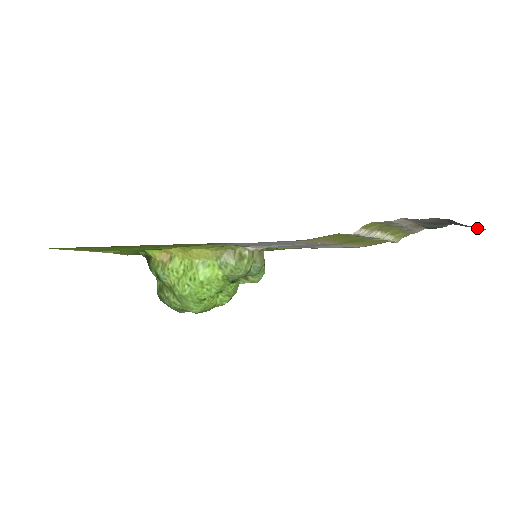
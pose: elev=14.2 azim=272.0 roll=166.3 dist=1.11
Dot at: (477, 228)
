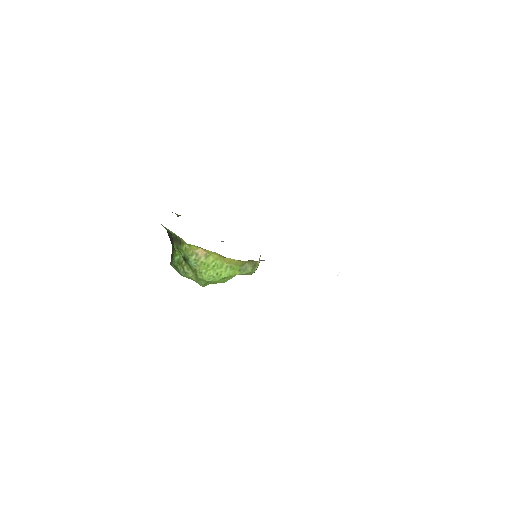
Dot at: occluded
